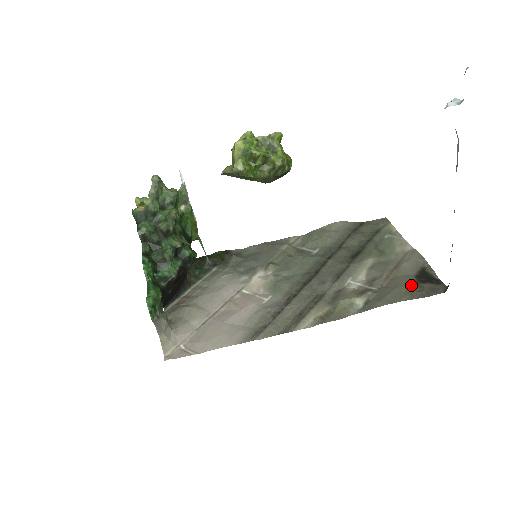
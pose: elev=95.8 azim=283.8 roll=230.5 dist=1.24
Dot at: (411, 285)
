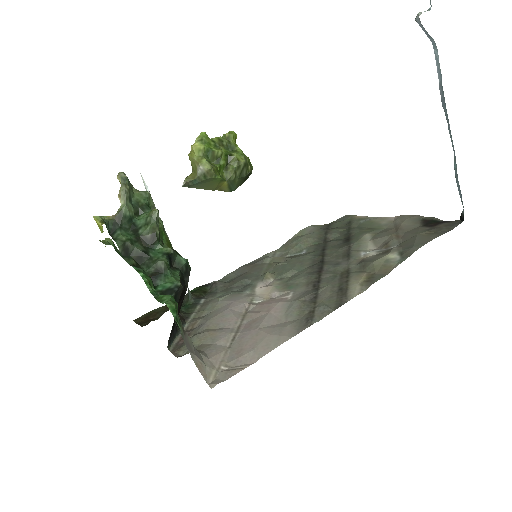
Dot at: (427, 230)
